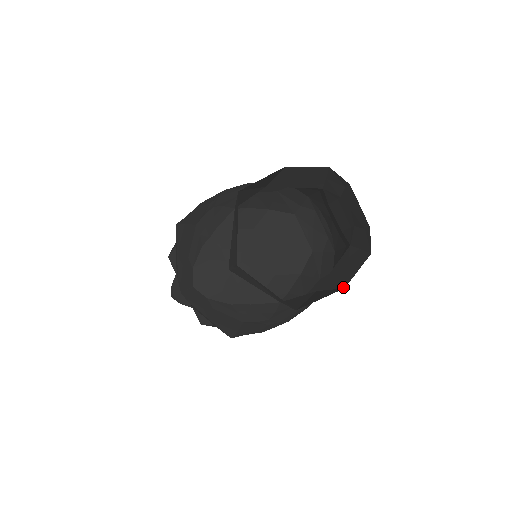
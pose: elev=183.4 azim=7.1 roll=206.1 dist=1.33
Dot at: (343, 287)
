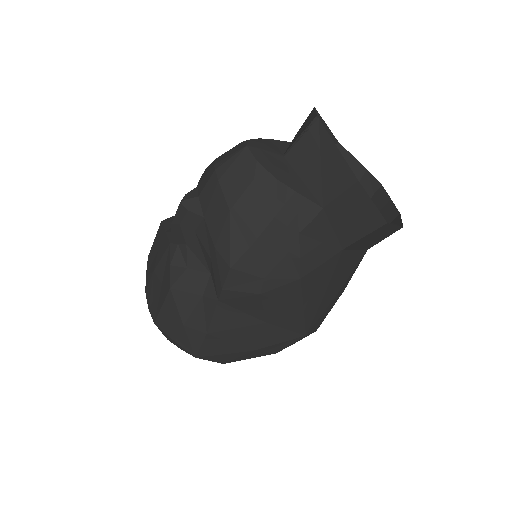
Dot at: (385, 224)
